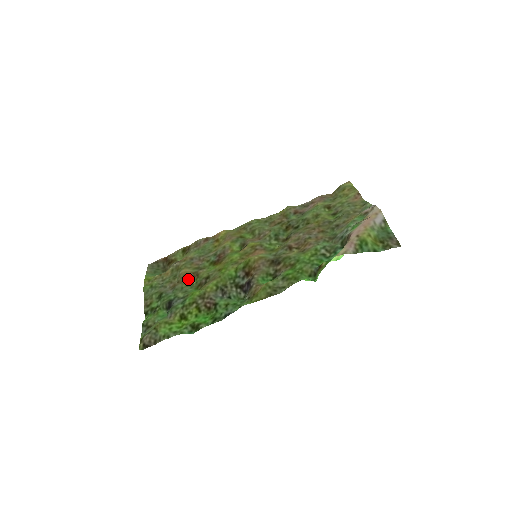
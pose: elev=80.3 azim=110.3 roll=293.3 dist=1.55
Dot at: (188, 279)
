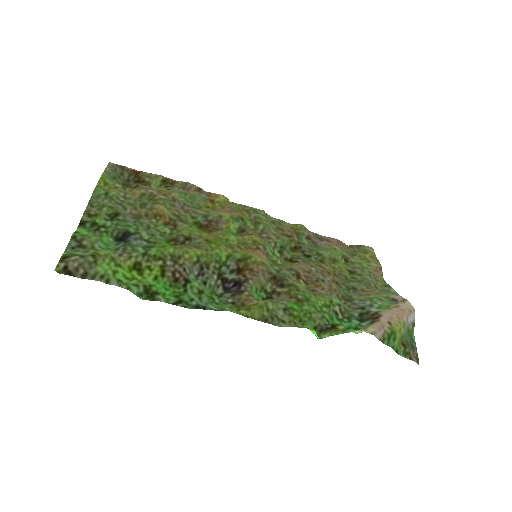
Dot at: (160, 221)
